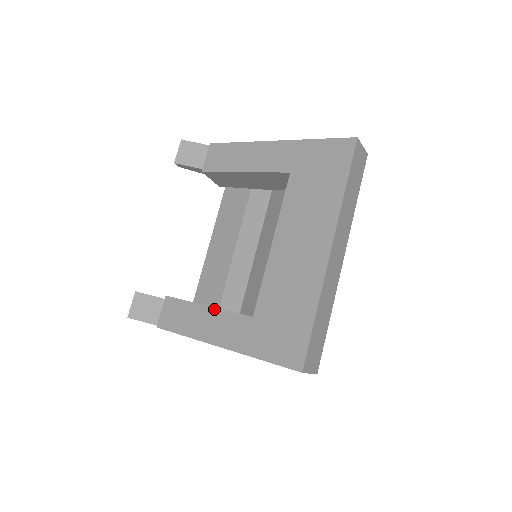
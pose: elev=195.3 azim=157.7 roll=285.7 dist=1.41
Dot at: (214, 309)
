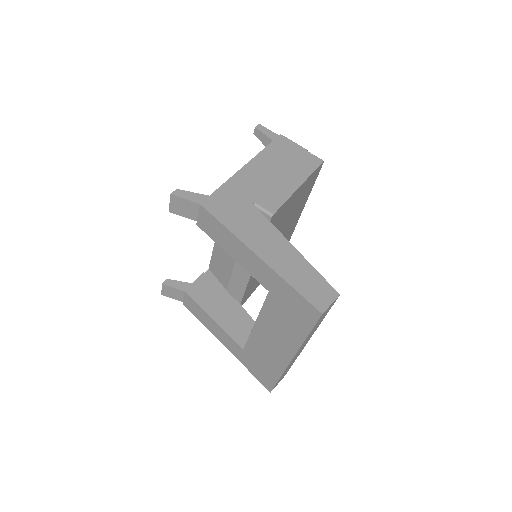
Dot at: (219, 326)
